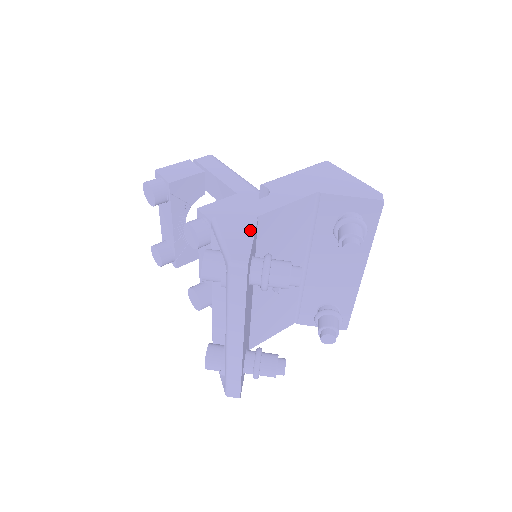
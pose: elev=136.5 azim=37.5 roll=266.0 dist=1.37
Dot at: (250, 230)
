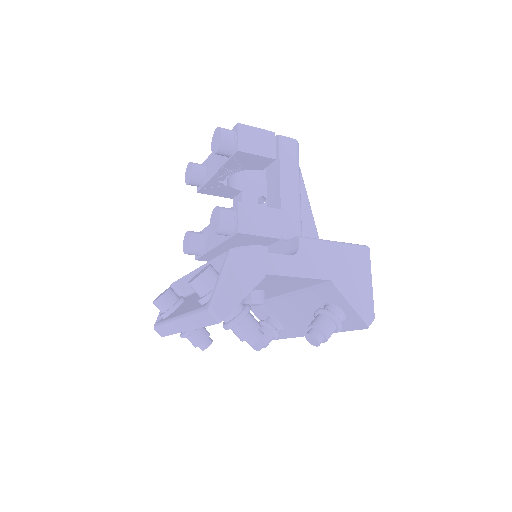
Dot at: (250, 286)
